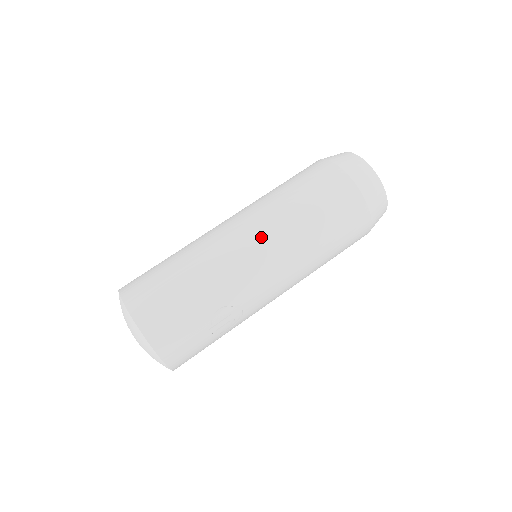
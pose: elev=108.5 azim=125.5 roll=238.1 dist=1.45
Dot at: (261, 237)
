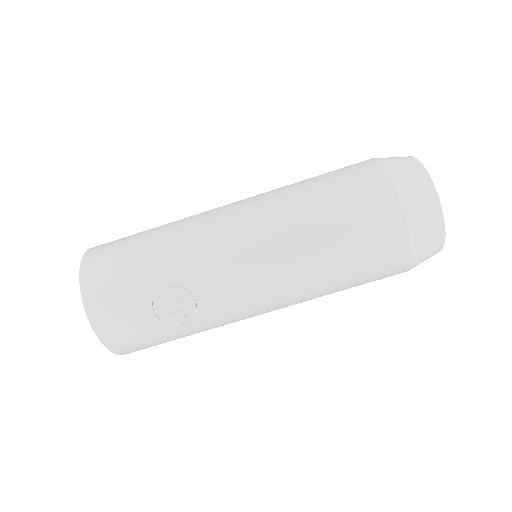
Dot at: (247, 218)
